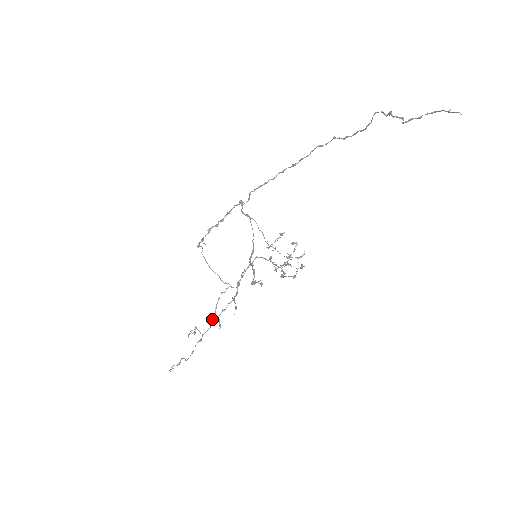
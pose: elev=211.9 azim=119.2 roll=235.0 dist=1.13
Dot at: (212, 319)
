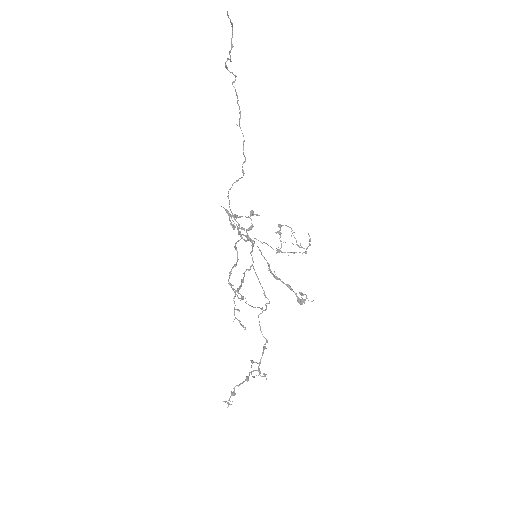
Dot at: (264, 346)
